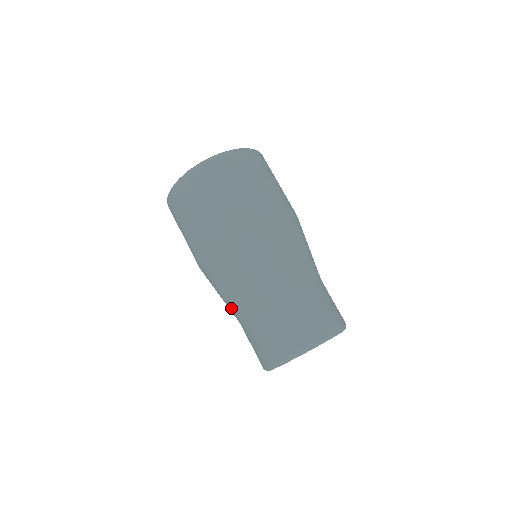
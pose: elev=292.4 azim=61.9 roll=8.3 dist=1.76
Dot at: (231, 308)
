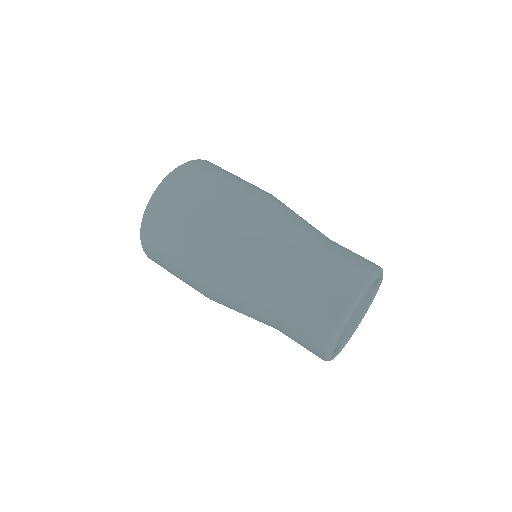
Dot at: occluded
